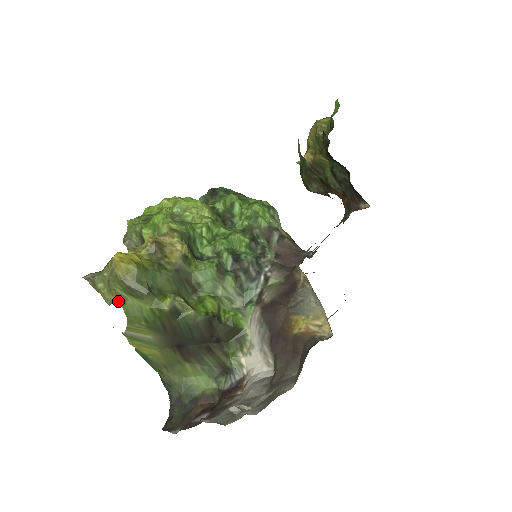
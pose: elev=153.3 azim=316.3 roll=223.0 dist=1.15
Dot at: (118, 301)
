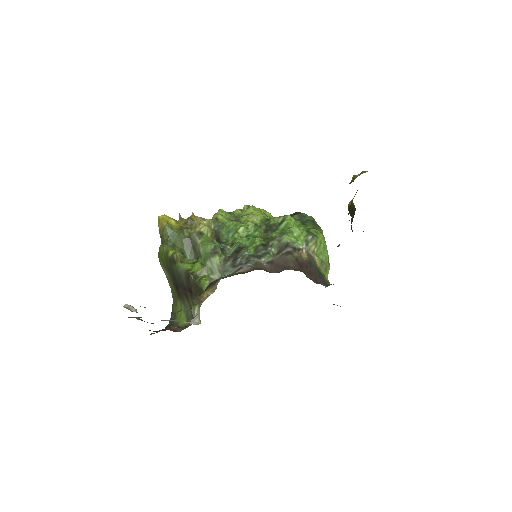
Dot at: occluded
